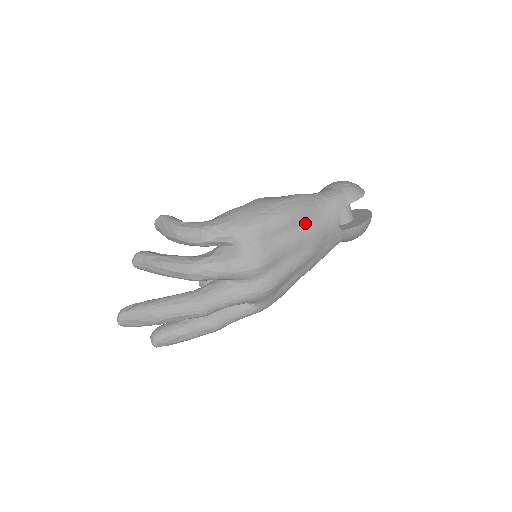
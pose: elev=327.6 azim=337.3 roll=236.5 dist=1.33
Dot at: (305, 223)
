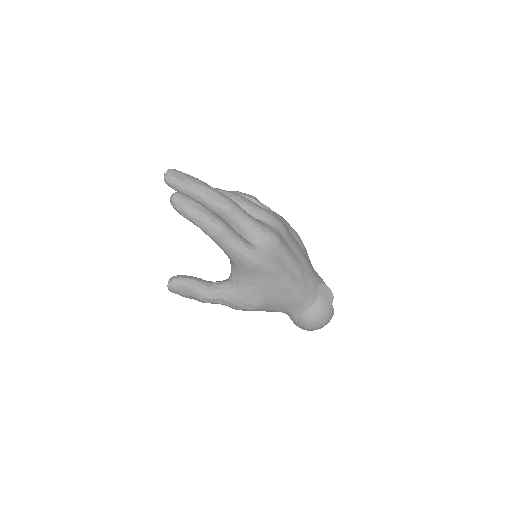
Dot at: (305, 254)
